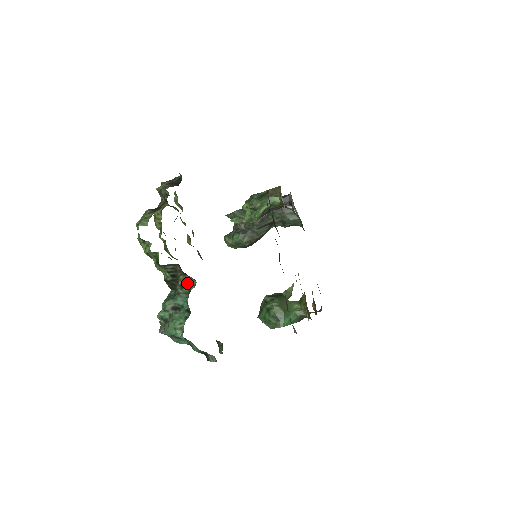
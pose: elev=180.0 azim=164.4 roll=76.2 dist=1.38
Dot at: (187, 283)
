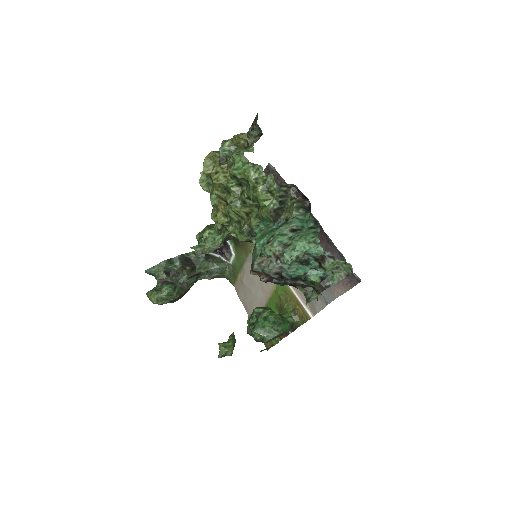
Dot at: (302, 205)
